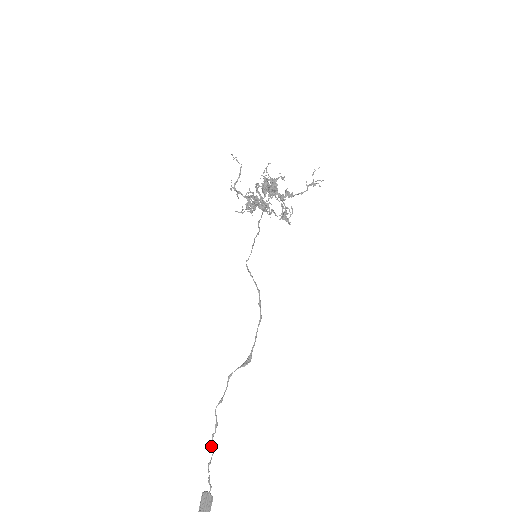
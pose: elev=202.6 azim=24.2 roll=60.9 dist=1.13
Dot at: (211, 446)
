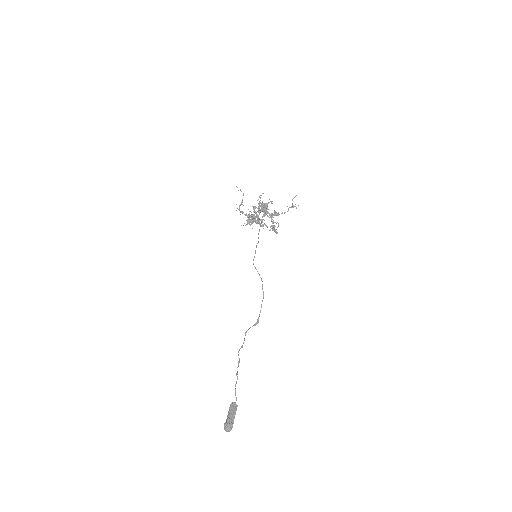
Dot at: (236, 374)
